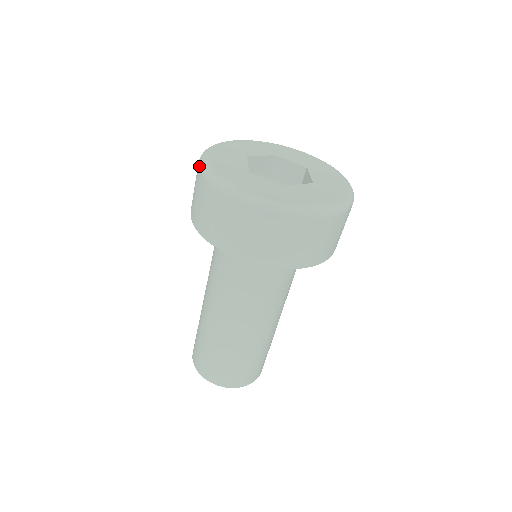
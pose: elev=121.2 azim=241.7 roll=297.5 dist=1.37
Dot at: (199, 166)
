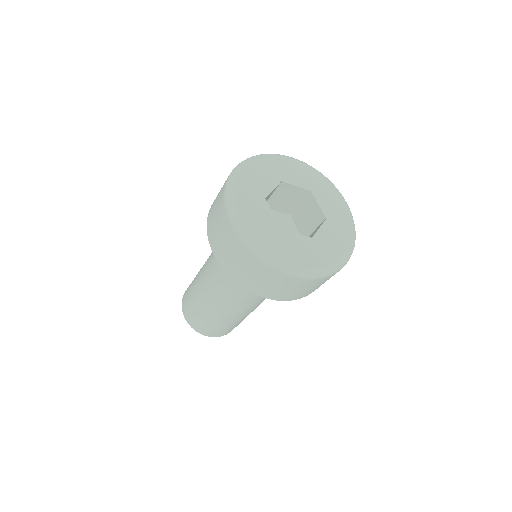
Dot at: (233, 170)
